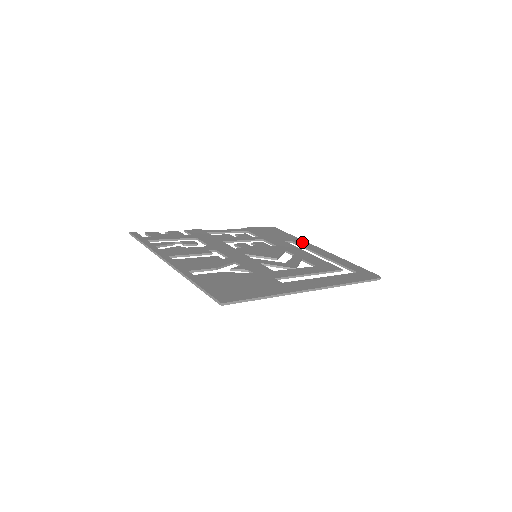
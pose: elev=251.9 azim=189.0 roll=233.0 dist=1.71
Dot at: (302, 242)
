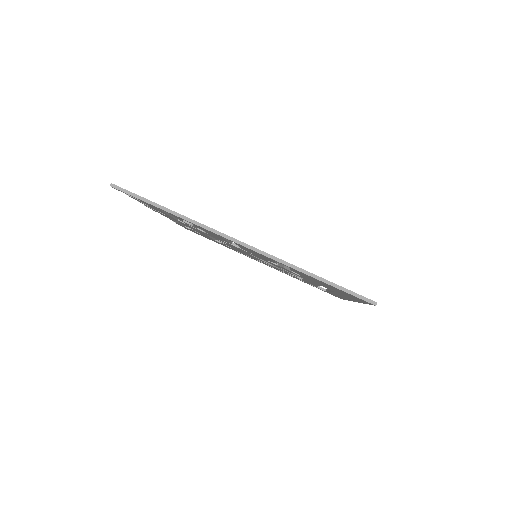
Dot at: occluded
